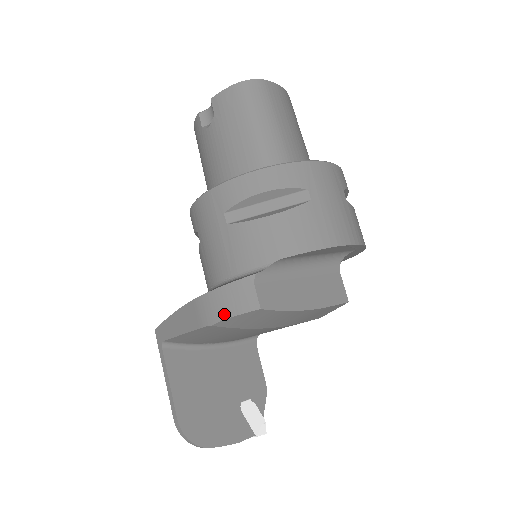
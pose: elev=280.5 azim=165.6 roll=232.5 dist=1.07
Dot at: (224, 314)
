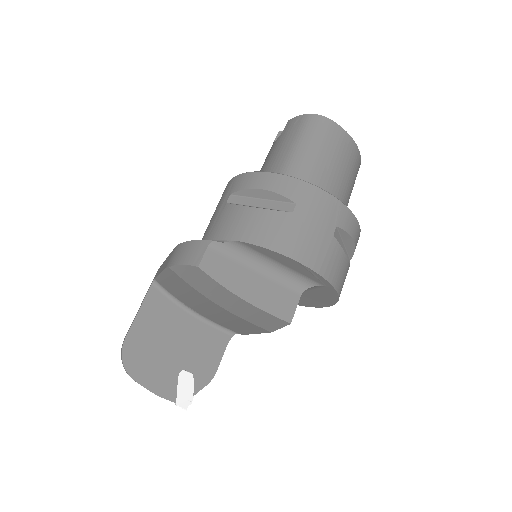
Dot at: (178, 261)
